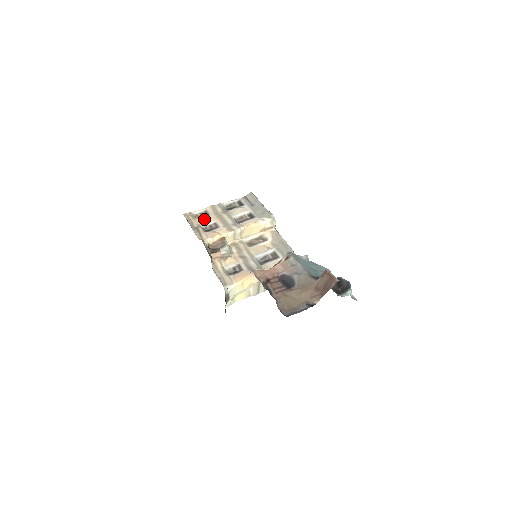
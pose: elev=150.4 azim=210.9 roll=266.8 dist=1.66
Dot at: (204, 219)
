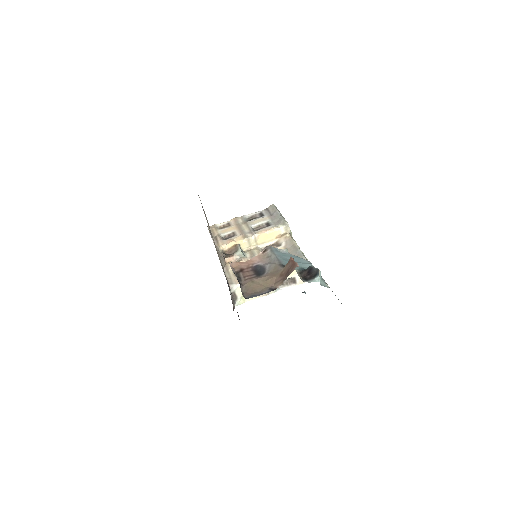
Dot at: (225, 229)
